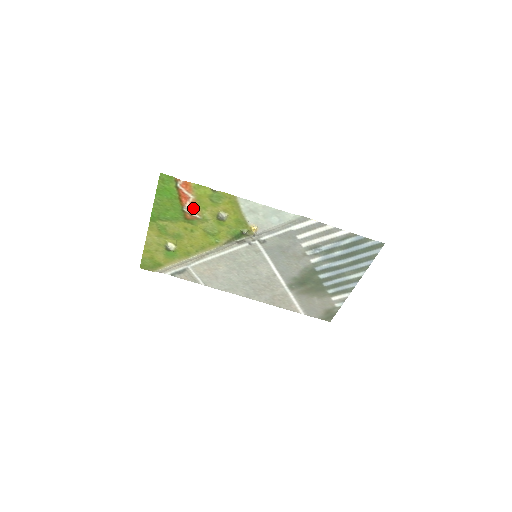
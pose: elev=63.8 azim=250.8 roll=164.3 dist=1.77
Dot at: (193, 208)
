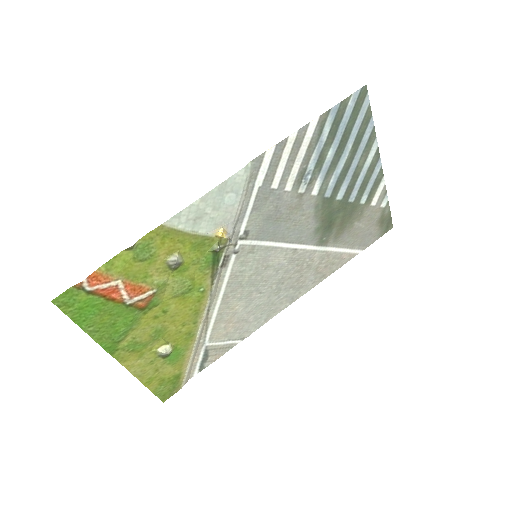
Dot at: (135, 291)
